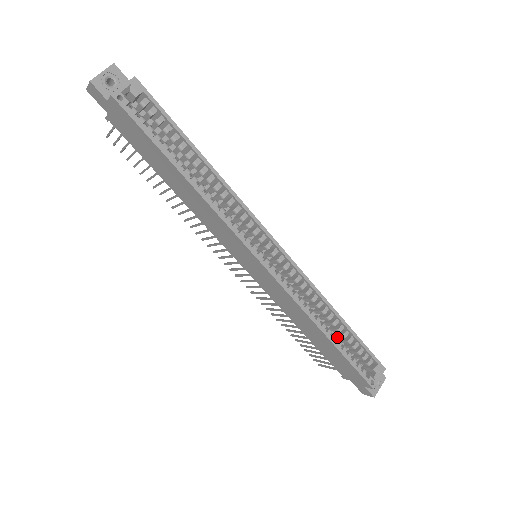
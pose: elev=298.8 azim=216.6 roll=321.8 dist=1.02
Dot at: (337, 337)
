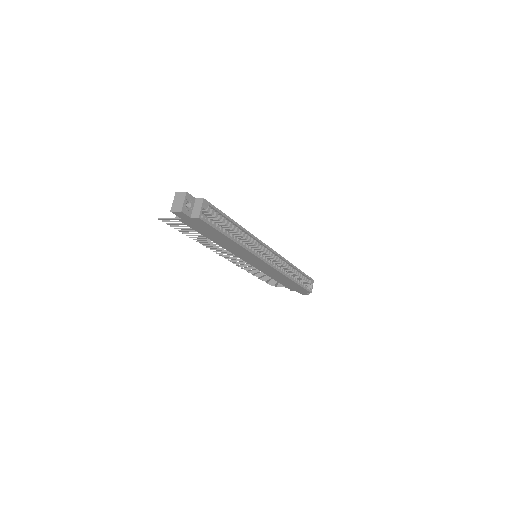
Dot at: (292, 275)
